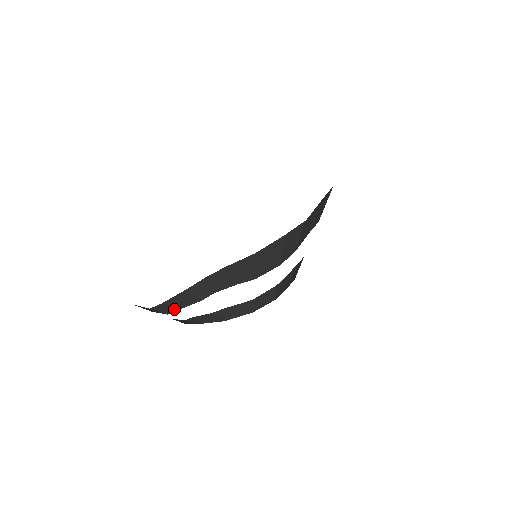
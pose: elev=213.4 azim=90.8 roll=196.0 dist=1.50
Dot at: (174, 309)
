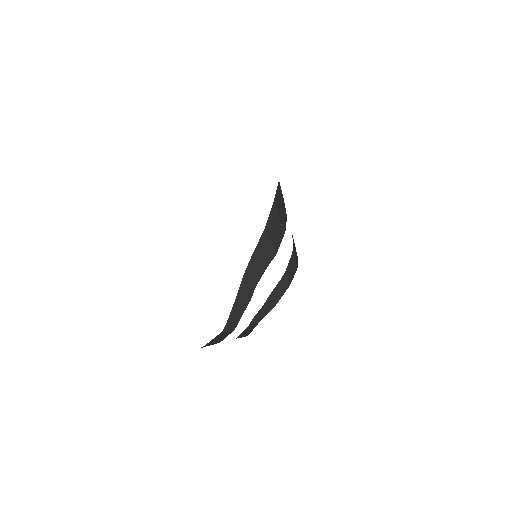
Dot at: (237, 321)
